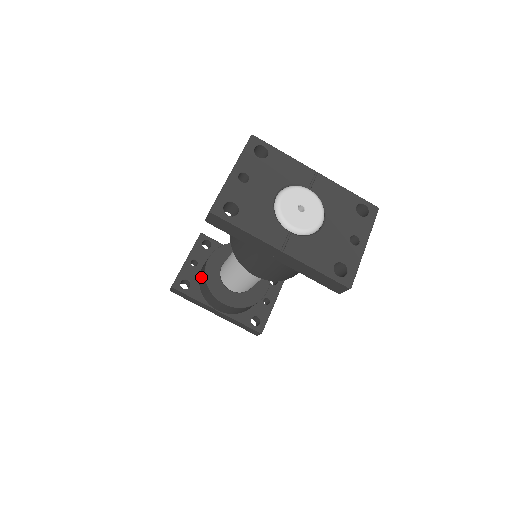
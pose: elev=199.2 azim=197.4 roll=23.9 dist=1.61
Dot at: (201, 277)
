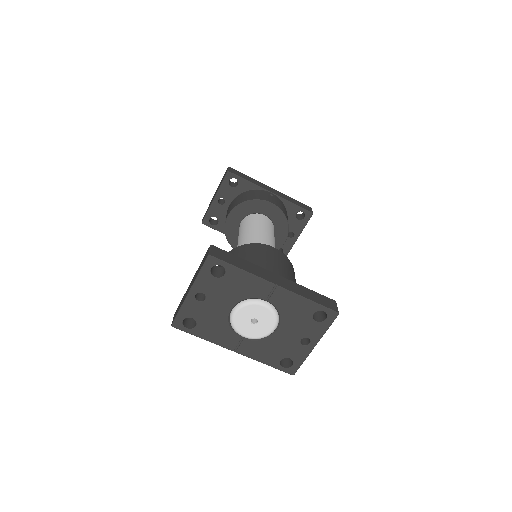
Dot at: occluded
